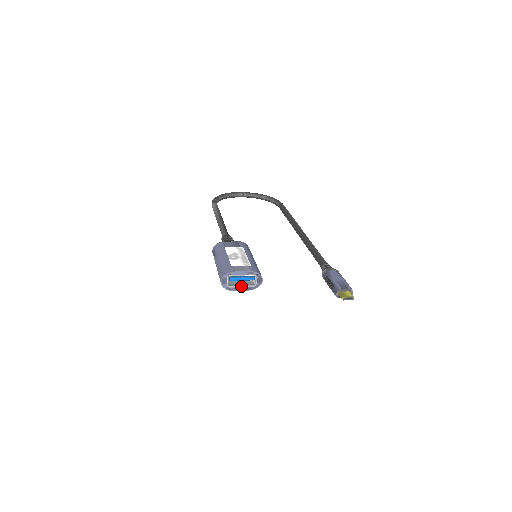
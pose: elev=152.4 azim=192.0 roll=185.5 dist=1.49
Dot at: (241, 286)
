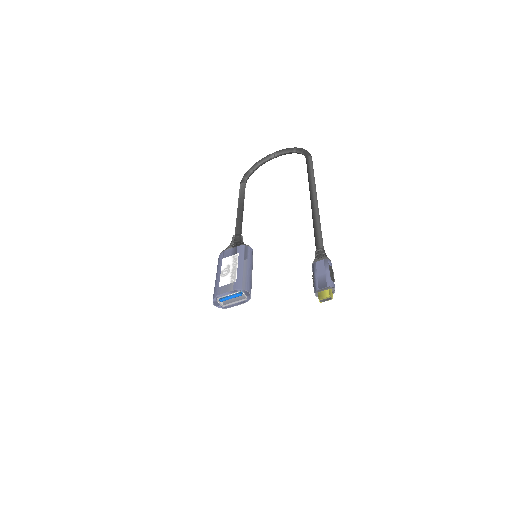
Dot at: (234, 303)
